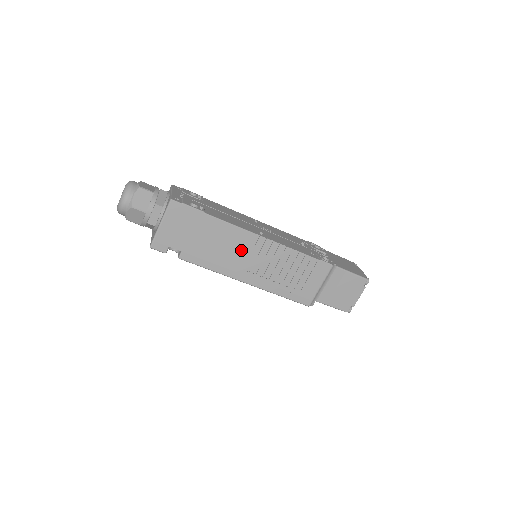
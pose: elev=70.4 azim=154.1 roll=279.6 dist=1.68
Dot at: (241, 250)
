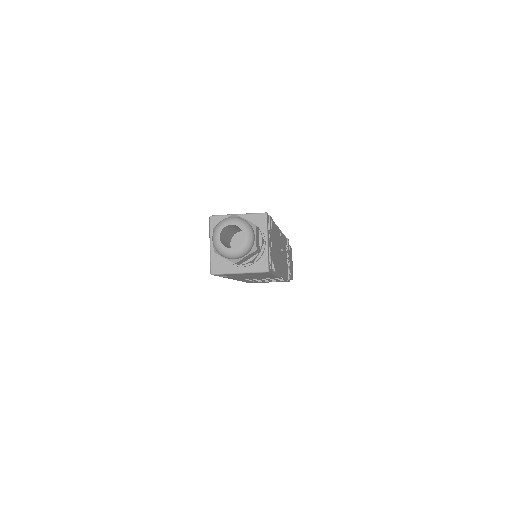
Dot at: (261, 278)
